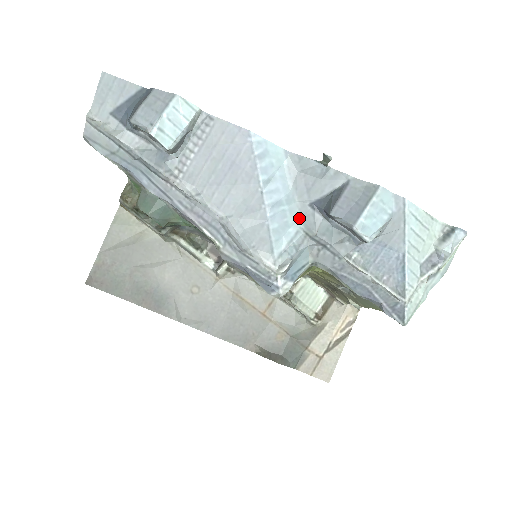
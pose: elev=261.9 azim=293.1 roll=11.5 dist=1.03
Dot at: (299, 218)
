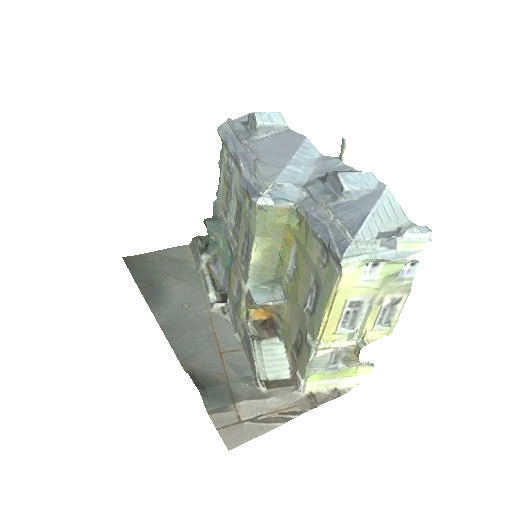
Dot at: (305, 181)
